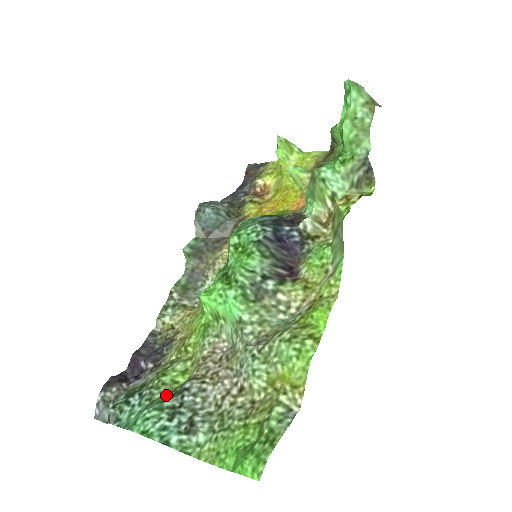
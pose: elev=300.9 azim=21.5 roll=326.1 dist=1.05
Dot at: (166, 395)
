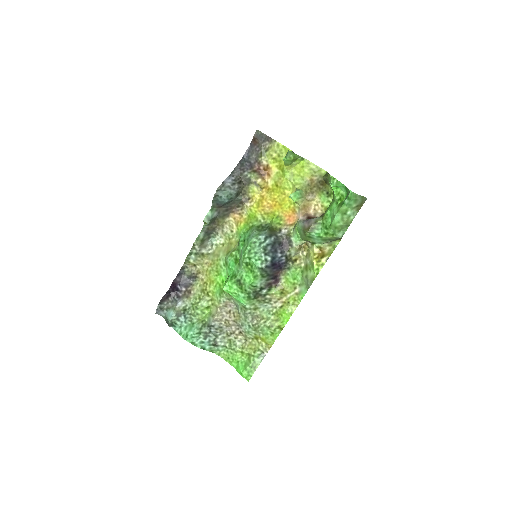
Dot at: (200, 323)
